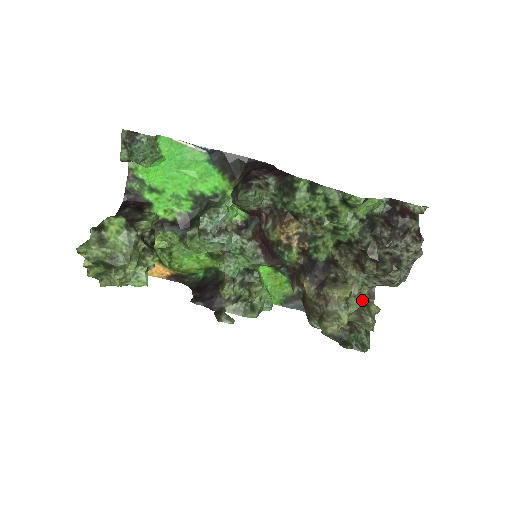
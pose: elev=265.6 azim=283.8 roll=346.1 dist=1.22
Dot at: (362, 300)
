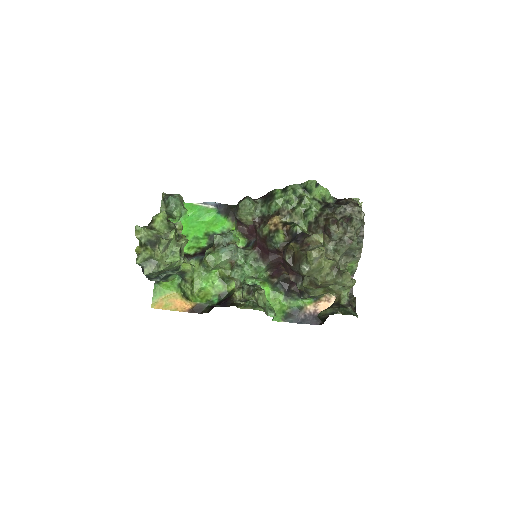
Dot at: occluded
